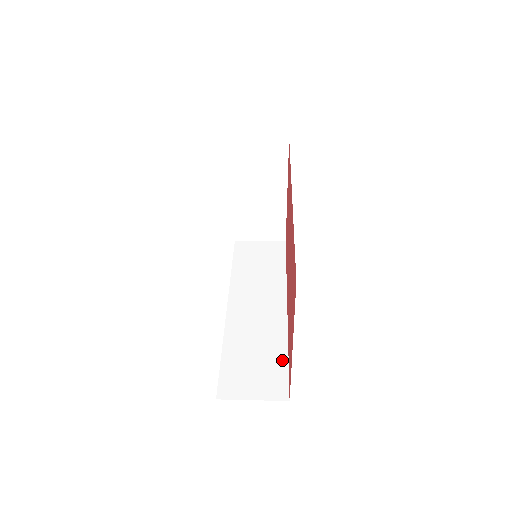
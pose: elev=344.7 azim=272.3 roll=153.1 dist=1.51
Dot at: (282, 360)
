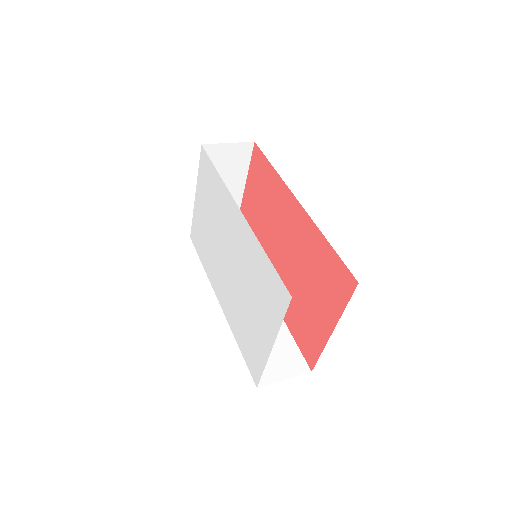
Dot at: (289, 340)
